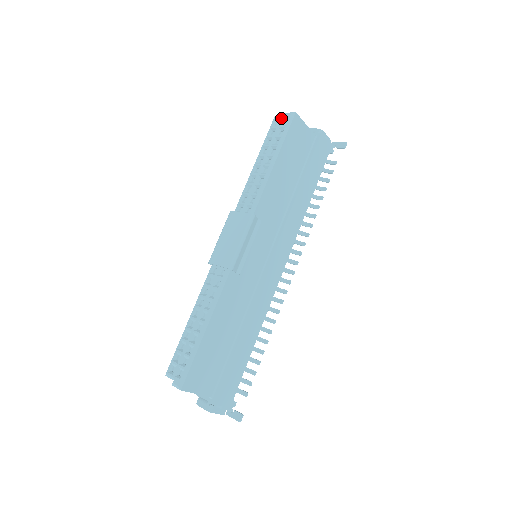
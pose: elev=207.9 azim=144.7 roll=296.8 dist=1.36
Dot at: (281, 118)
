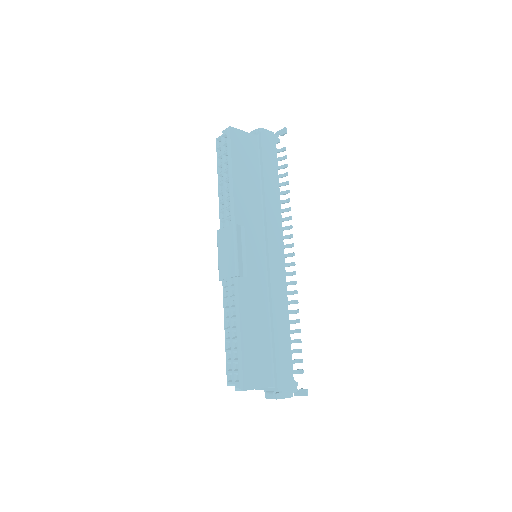
Dot at: (221, 137)
